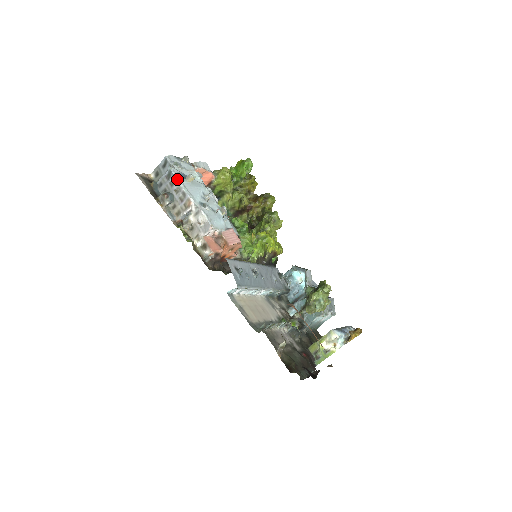
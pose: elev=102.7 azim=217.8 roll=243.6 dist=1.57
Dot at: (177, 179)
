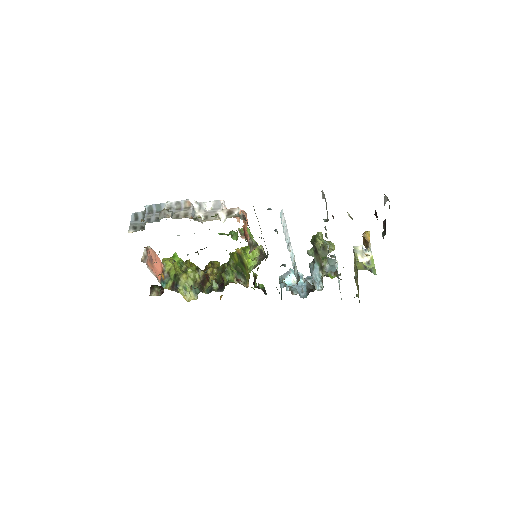
Dot at: (162, 203)
